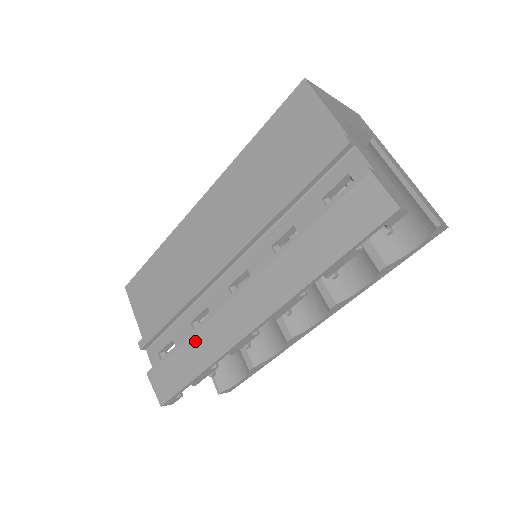
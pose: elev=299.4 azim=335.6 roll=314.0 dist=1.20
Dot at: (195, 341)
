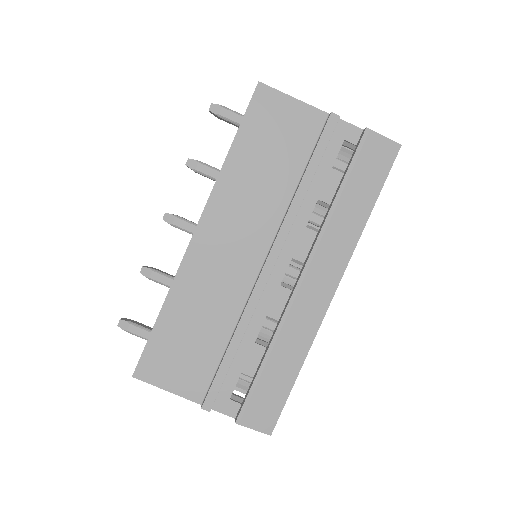
Dot at: (279, 349)
